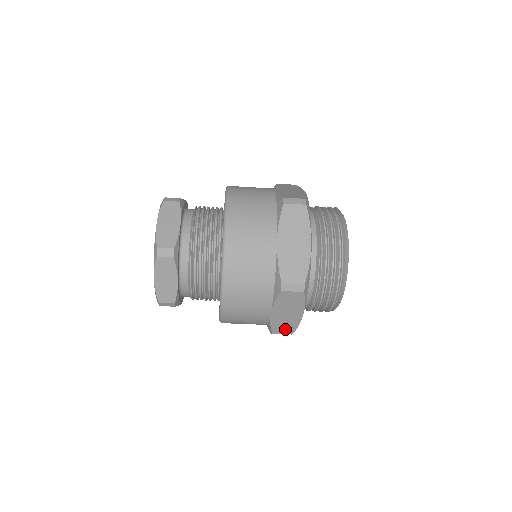
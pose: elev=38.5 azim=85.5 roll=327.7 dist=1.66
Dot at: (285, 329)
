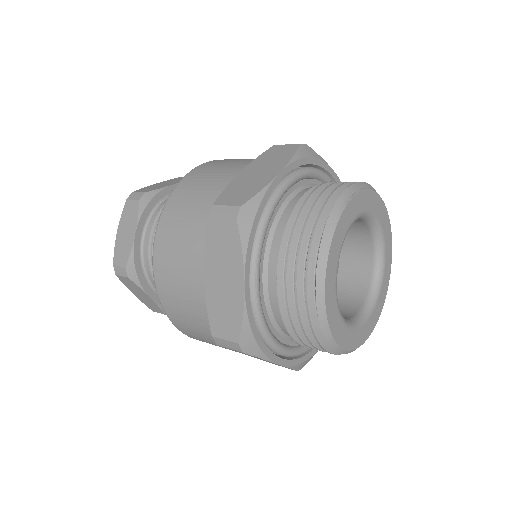
Dot at: (282, 366)
